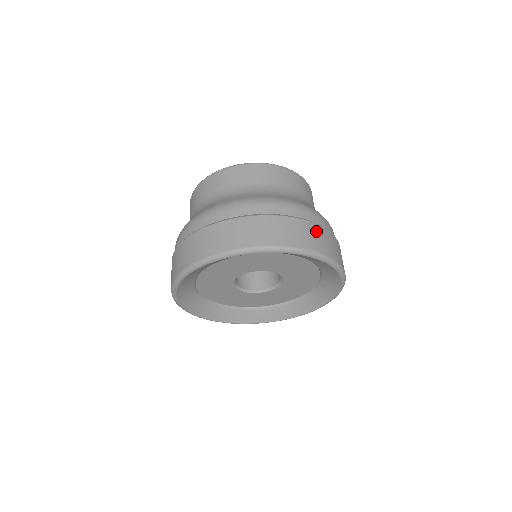
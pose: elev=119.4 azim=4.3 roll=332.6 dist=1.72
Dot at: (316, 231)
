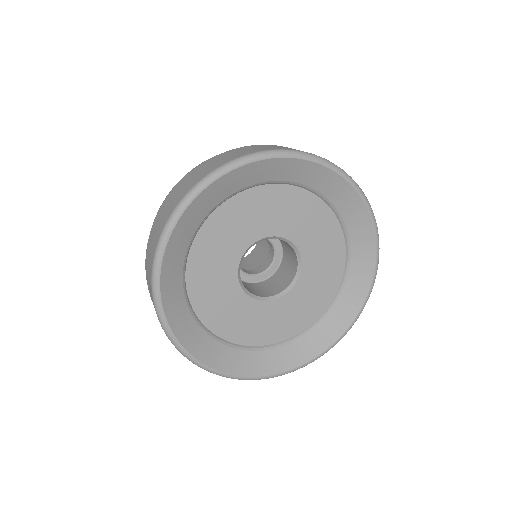
Dot at: occluded
